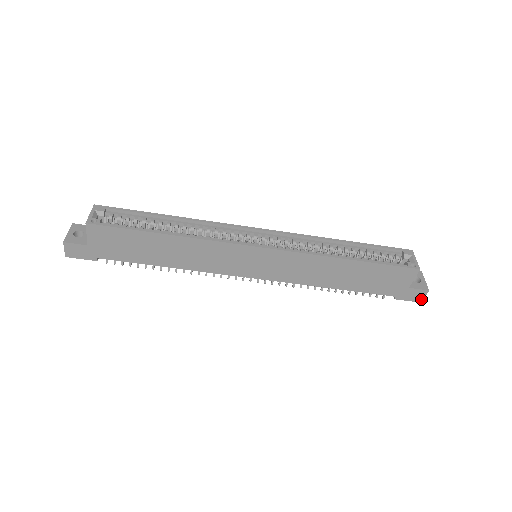
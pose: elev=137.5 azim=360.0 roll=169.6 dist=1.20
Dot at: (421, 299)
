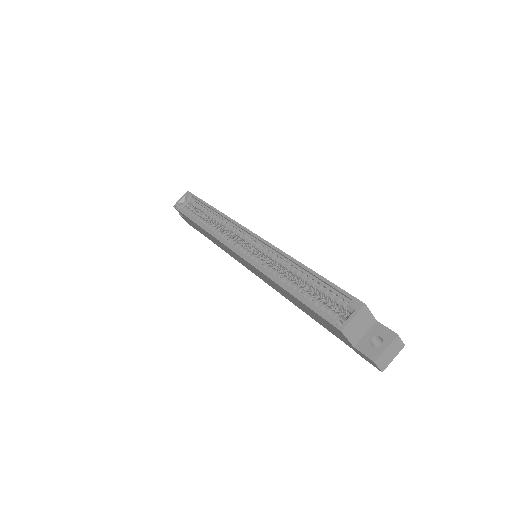
Dot at: (378, 368)
